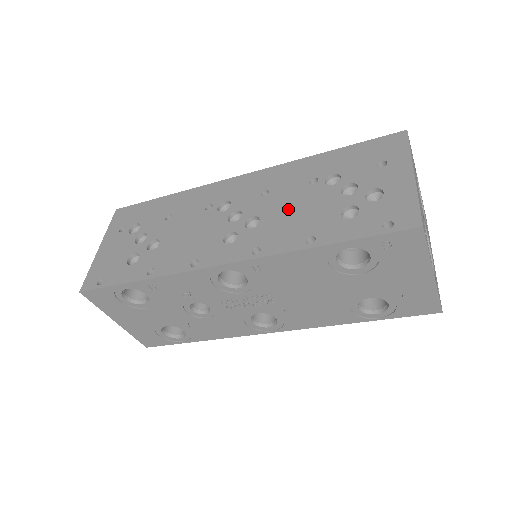
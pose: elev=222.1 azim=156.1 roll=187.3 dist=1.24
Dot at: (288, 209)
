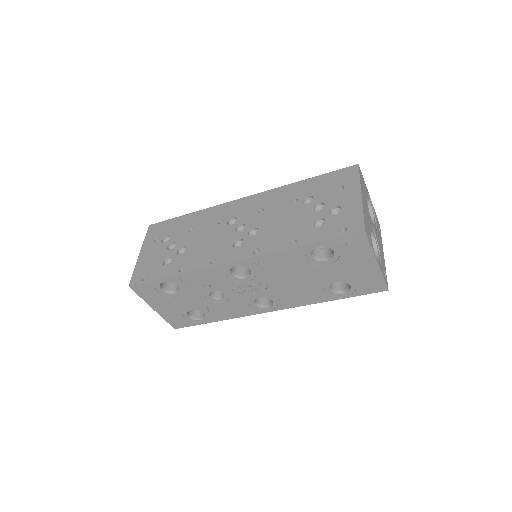
Dot at: (278, 221)
